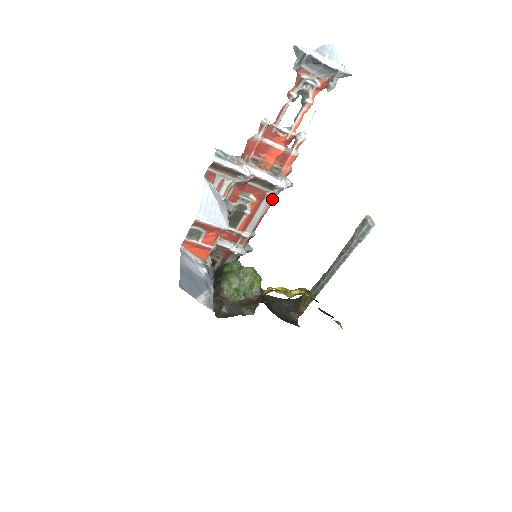
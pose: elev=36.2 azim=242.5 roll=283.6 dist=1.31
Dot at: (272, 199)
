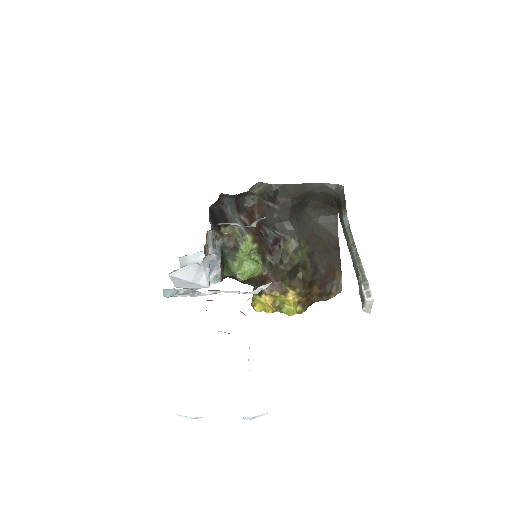
Dot at: occluded
